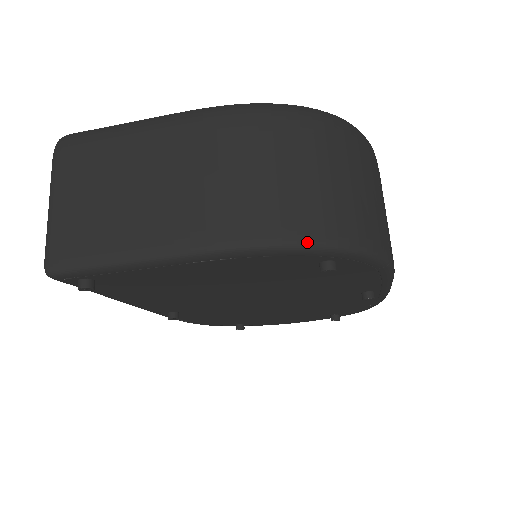
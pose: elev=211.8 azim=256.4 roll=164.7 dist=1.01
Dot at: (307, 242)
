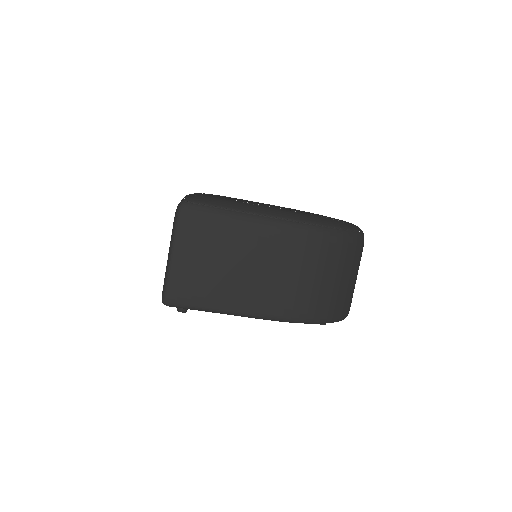
Dot at: (324, 321)
